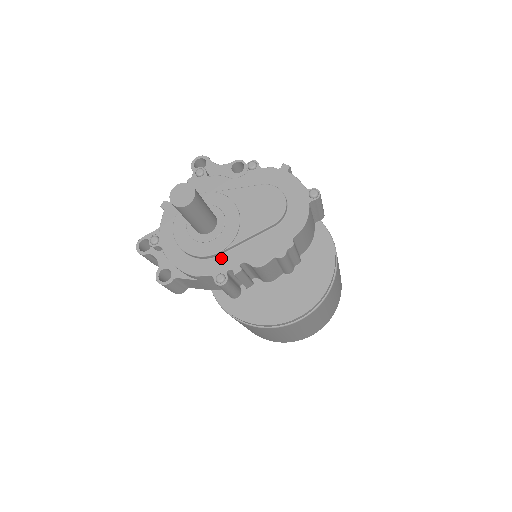
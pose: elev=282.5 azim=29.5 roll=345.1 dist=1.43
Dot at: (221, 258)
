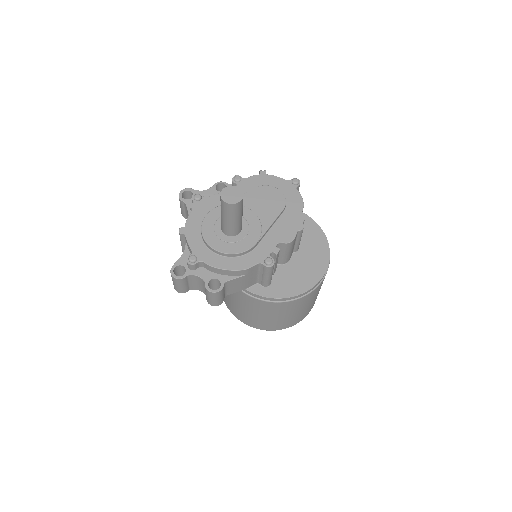
Dot at: (259, 248)
